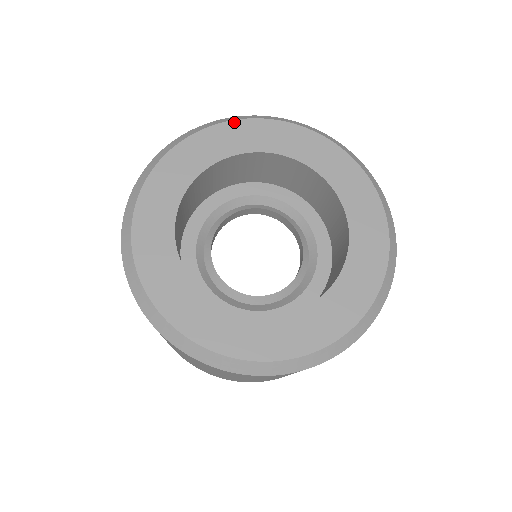
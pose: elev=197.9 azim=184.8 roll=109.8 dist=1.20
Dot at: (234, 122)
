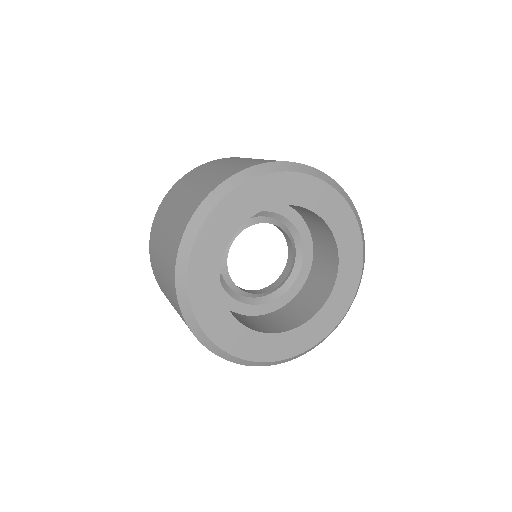
Dot at: (293, 174)
